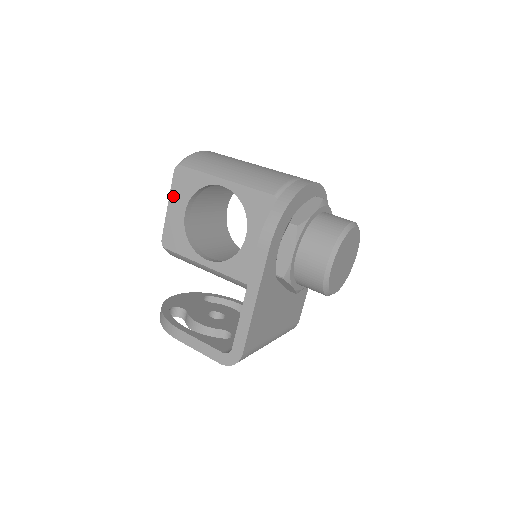
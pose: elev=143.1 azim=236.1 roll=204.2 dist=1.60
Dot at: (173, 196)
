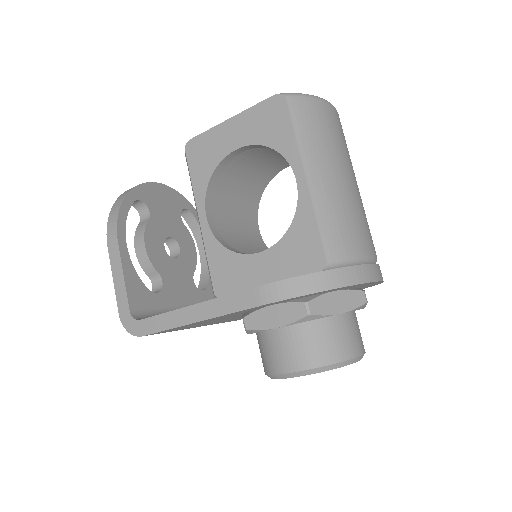
Dot at: (245, 117)
